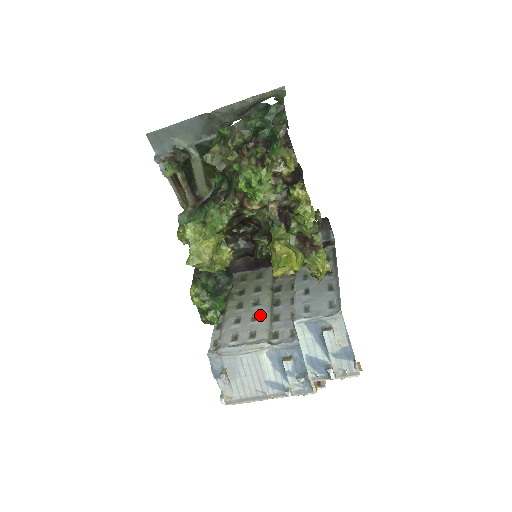
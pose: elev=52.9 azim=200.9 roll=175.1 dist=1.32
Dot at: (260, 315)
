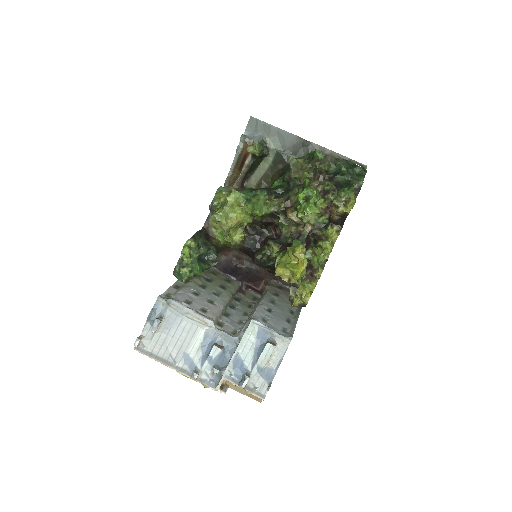
Dot at: (217, 303)
